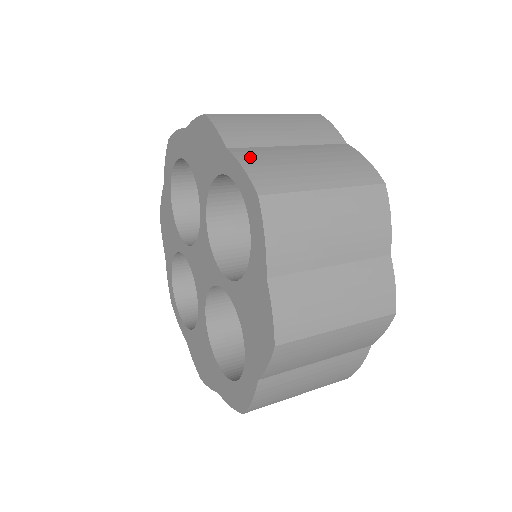
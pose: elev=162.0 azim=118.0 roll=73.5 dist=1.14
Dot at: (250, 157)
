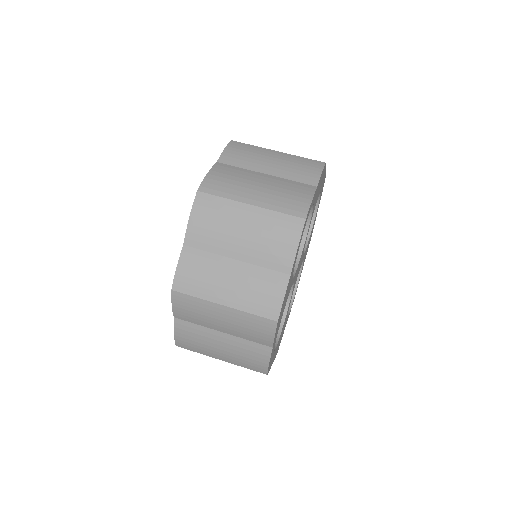
Dot at: (222, 170)
